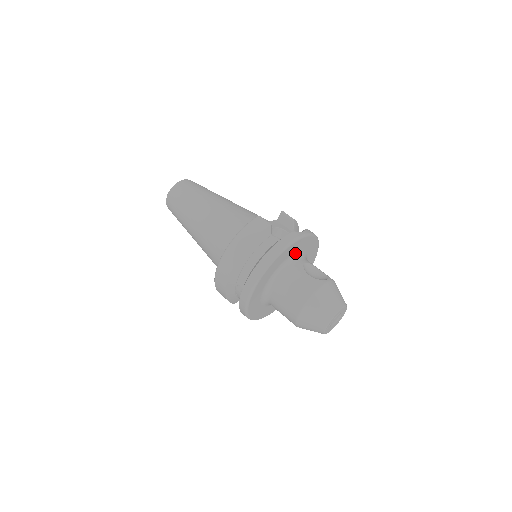
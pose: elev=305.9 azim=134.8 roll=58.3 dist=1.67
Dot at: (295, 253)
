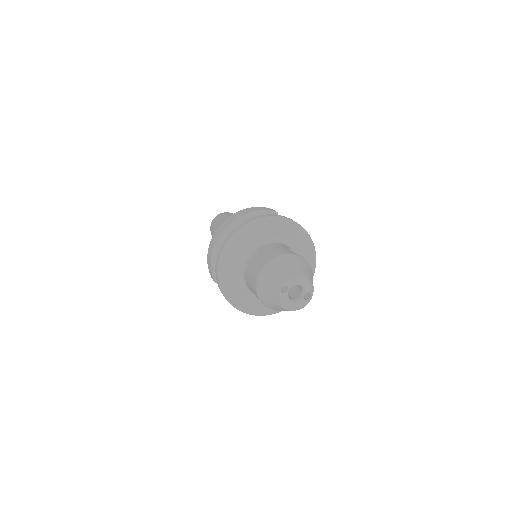
Dot at: (287, 240)
